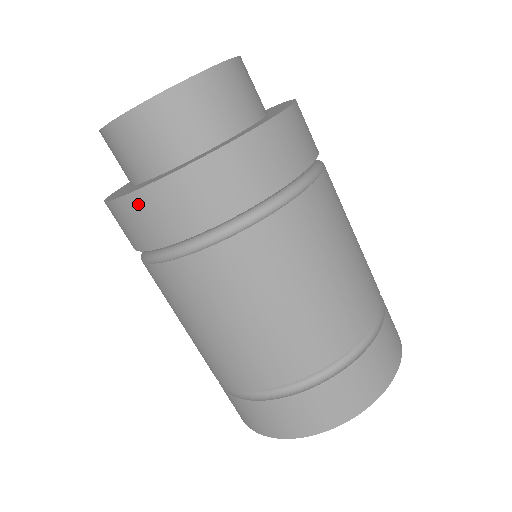
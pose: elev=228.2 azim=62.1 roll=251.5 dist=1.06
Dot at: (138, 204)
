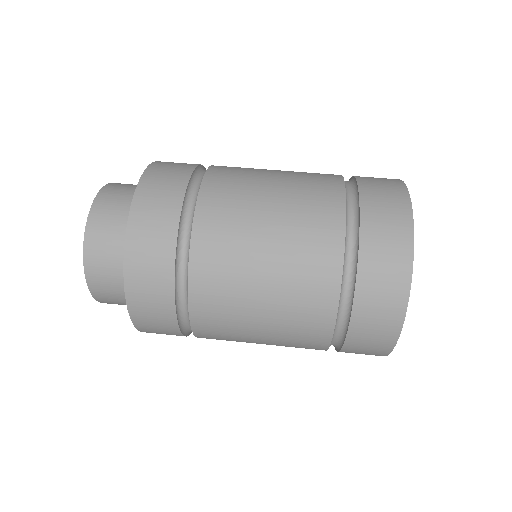
Dot at: (135, 298)
